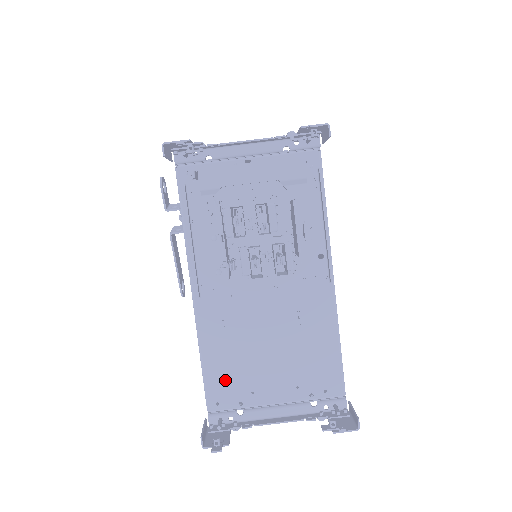
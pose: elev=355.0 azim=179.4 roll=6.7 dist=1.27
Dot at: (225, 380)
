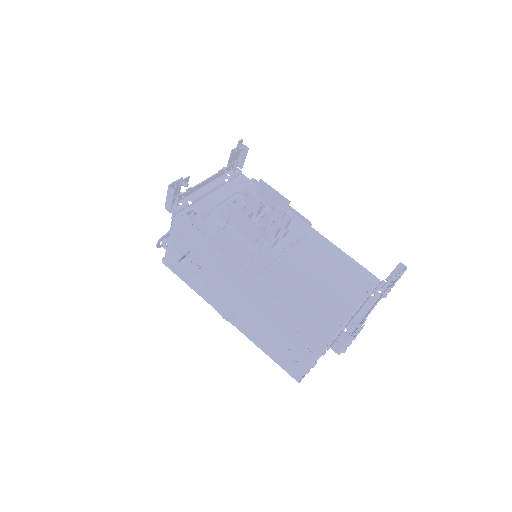
Dot at: (316, 317)
